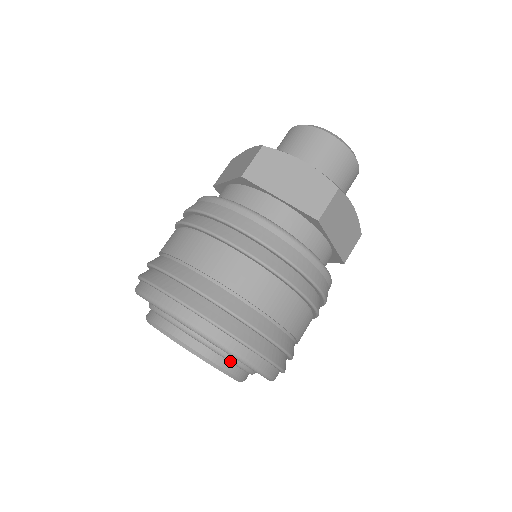
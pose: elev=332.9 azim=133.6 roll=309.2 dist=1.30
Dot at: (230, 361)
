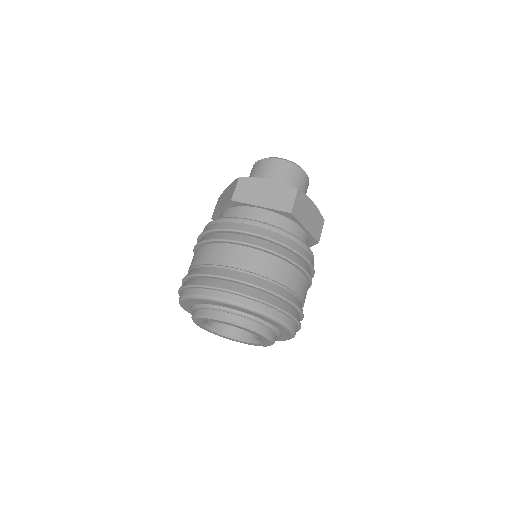
Dot at: (214, 309)
